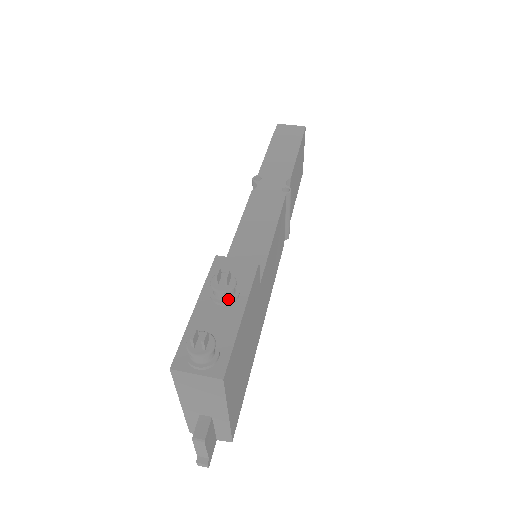
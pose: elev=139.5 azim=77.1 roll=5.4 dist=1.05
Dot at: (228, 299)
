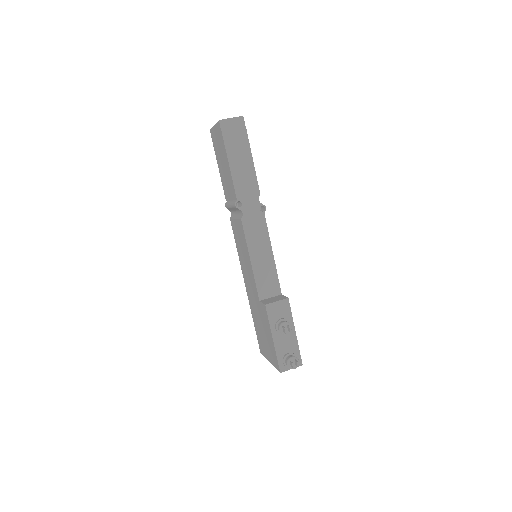
Dot at: occluded
